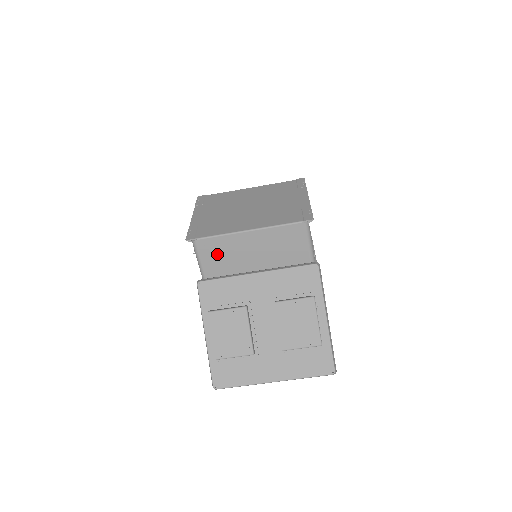
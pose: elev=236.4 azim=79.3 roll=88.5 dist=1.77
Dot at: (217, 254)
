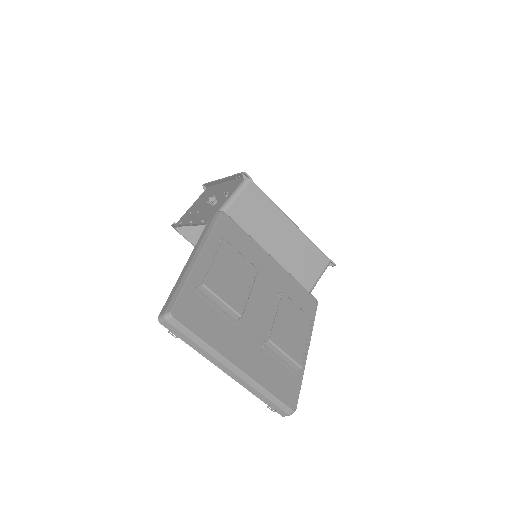
Dot at: (252, 211)
